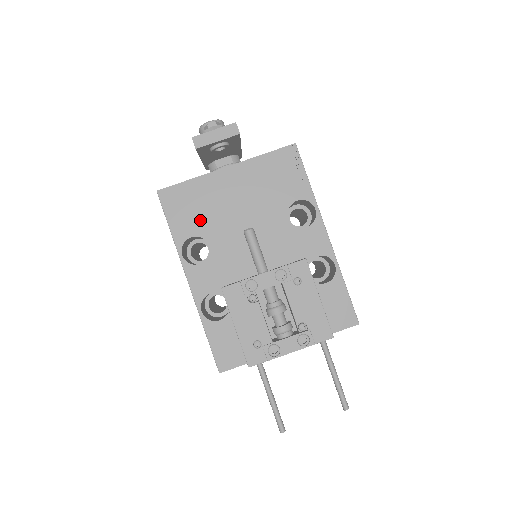
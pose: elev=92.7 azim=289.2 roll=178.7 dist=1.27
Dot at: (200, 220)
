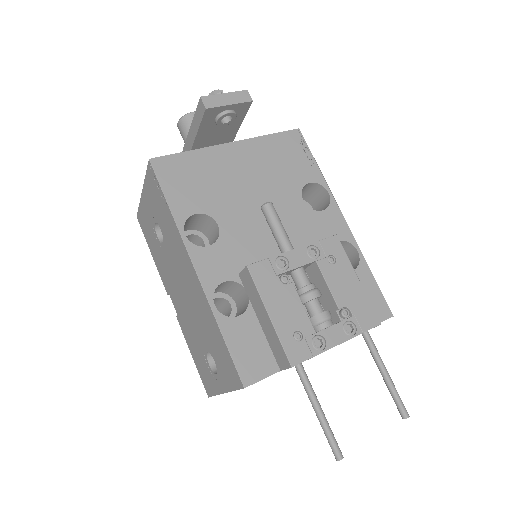
Dot at: (205, 195)
